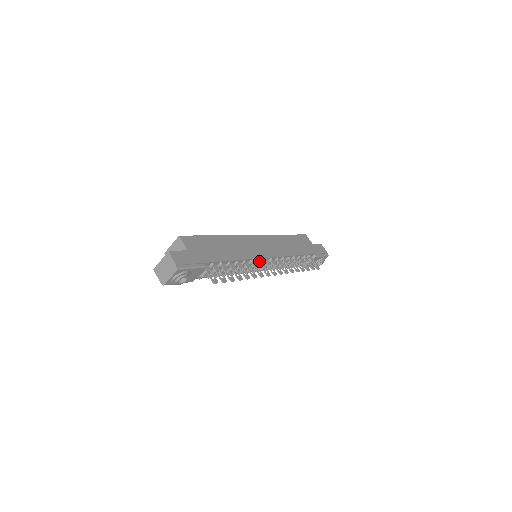
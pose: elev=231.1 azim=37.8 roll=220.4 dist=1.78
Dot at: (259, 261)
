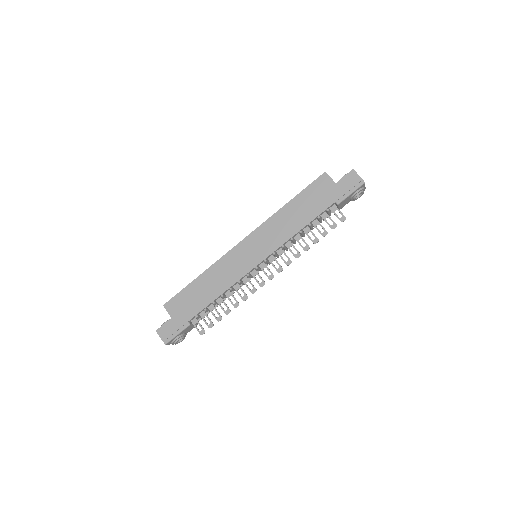
Dot at: (251, 272)
